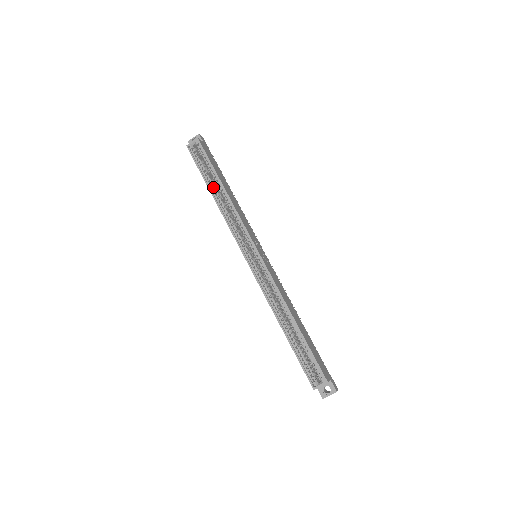
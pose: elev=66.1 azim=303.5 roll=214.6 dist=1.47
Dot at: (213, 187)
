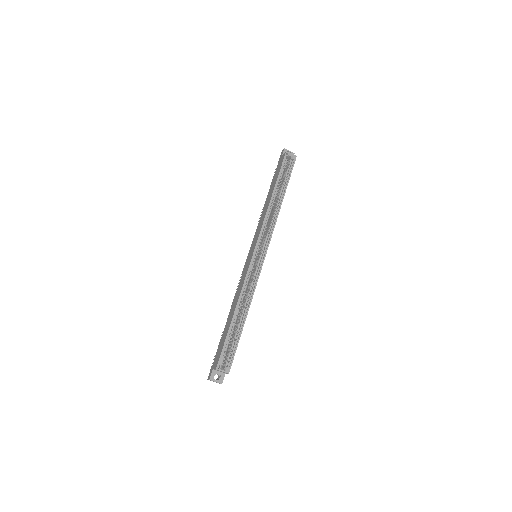
Dot at: (277, 191)
